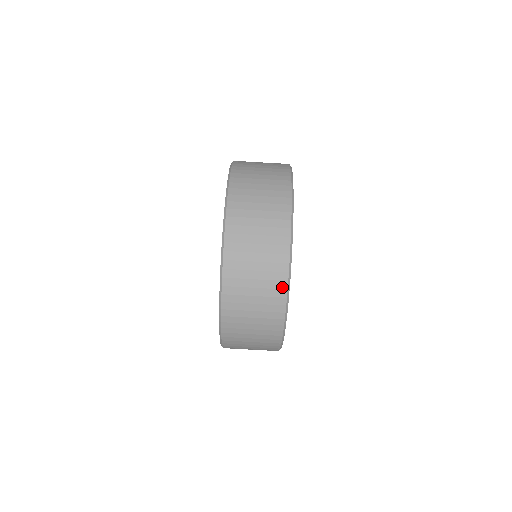
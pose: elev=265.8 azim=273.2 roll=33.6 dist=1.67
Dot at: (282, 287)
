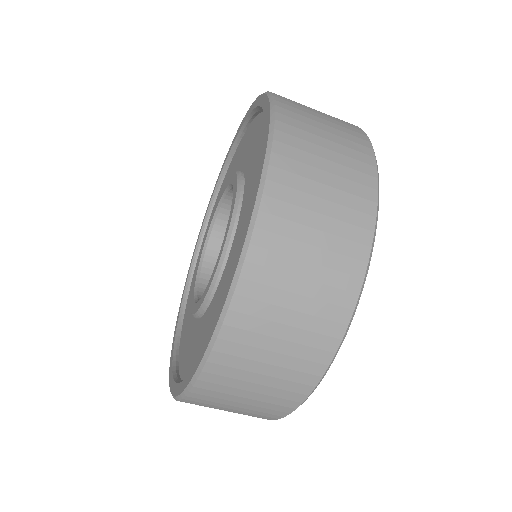
Dot at: occluded
